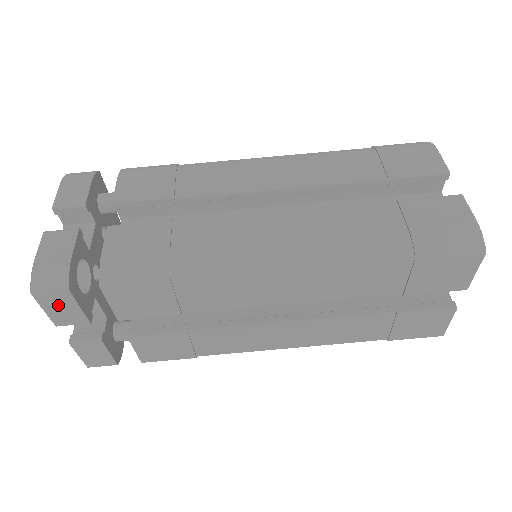
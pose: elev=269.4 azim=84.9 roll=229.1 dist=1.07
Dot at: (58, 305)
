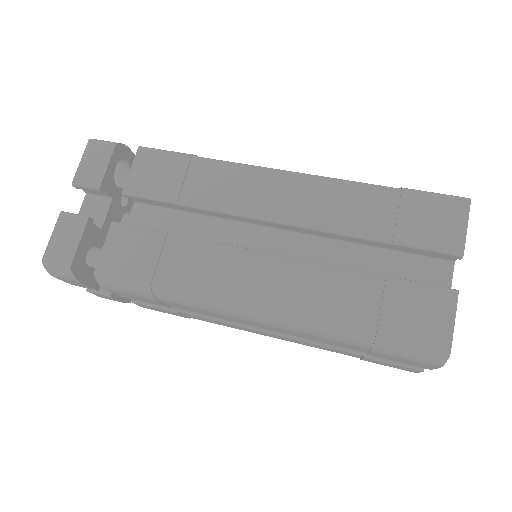
Dot at: (95, 158)
